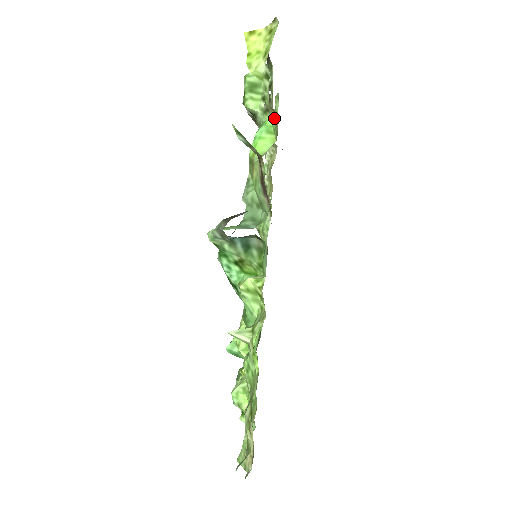
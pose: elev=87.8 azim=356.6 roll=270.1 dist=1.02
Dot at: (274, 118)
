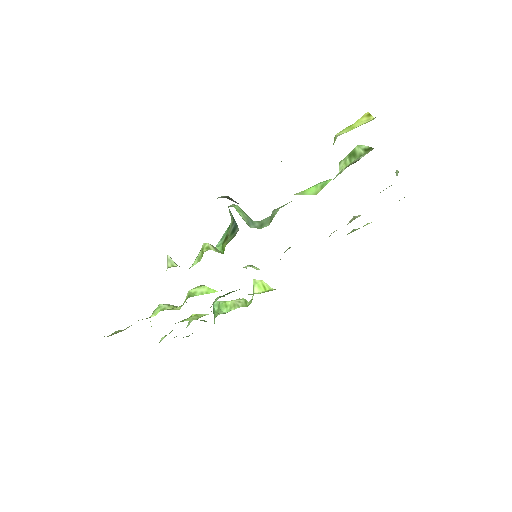
Dot at: occluded
